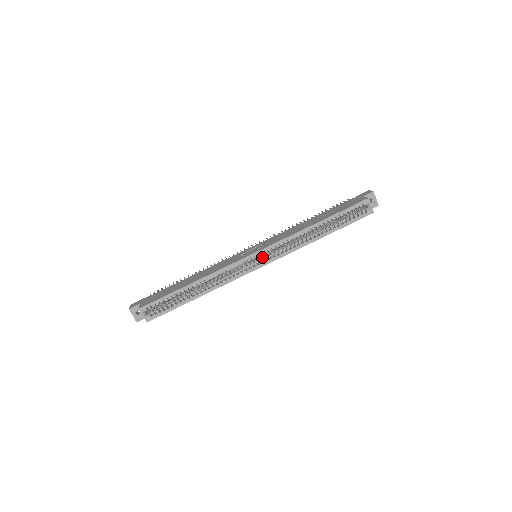
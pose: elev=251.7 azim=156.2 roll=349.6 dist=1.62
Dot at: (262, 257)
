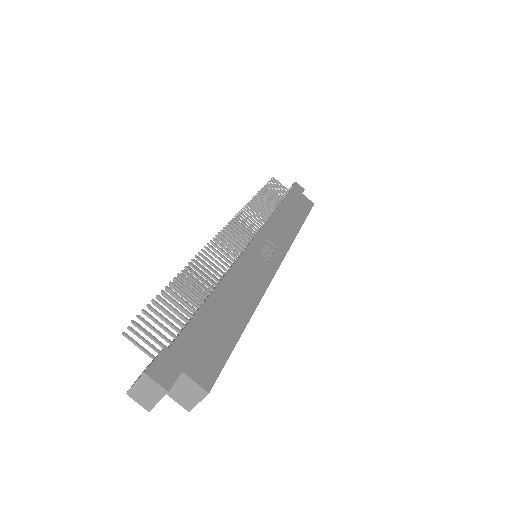
Dot at: occluded
